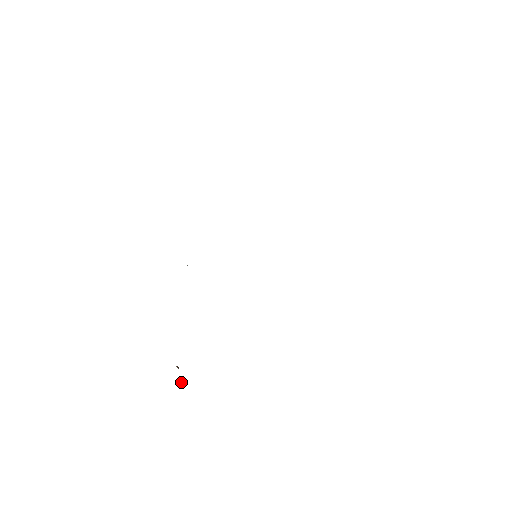
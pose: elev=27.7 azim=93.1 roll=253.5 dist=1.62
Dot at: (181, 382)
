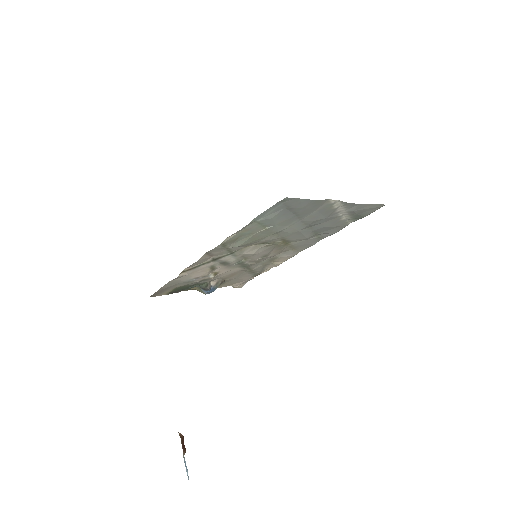
Dot at: (187, 475)
